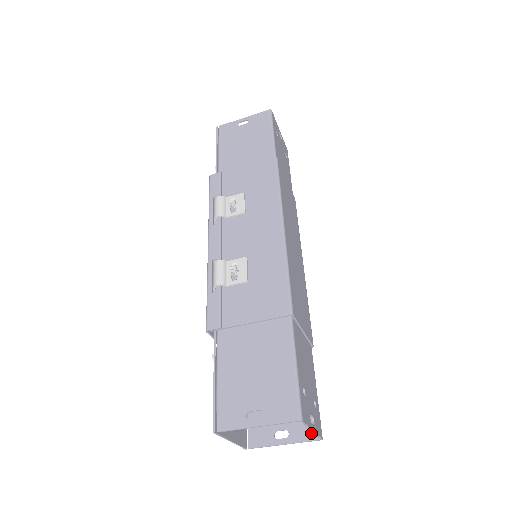
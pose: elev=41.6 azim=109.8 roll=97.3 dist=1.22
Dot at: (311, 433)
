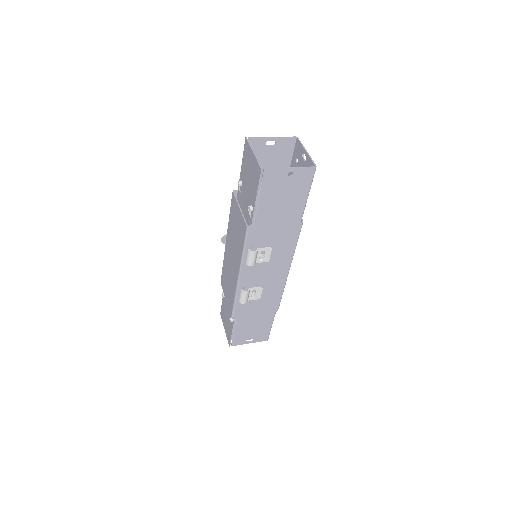
Dot at: occluded
